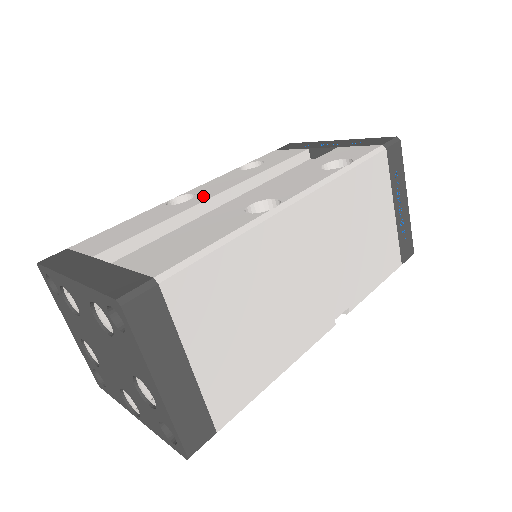
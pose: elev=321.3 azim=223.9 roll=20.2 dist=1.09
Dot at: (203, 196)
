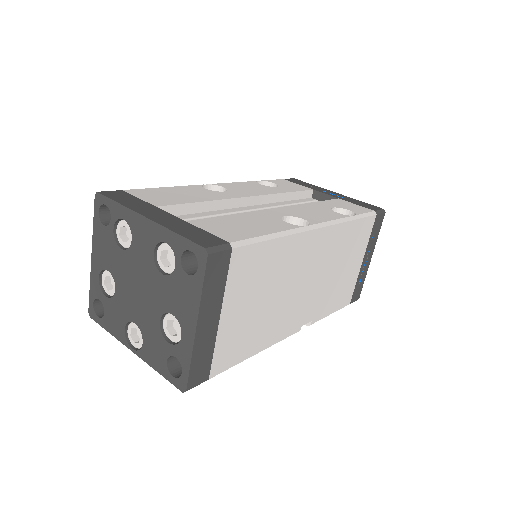
Dot at: (236, 193)
